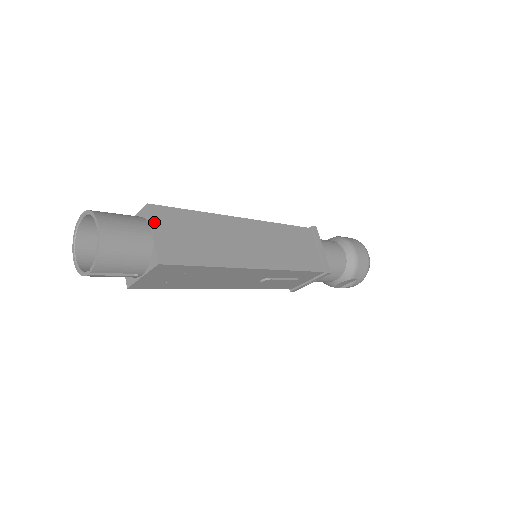
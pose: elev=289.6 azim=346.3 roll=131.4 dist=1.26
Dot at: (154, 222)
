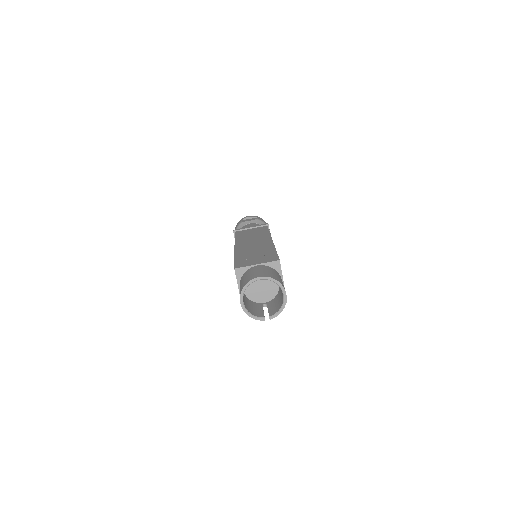
Dot at: occluded
